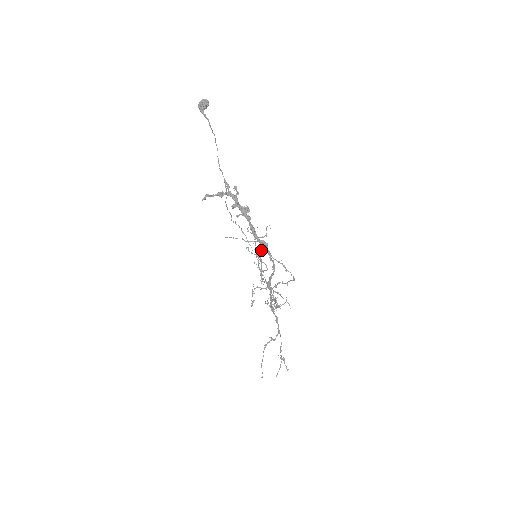
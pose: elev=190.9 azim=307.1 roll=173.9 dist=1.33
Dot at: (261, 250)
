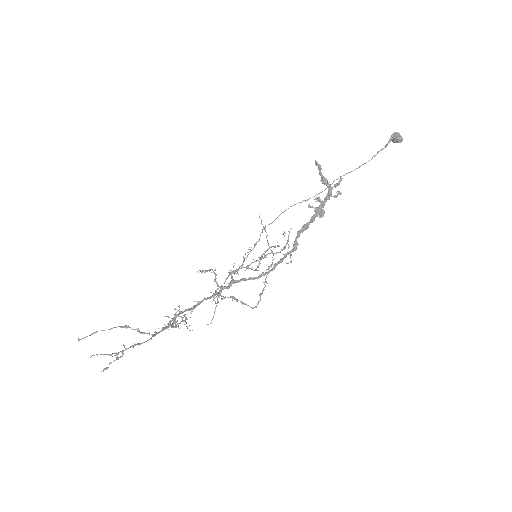
Dot at: (277, 252)
